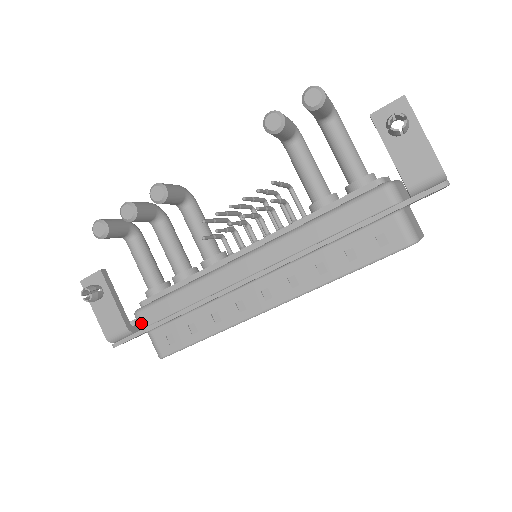
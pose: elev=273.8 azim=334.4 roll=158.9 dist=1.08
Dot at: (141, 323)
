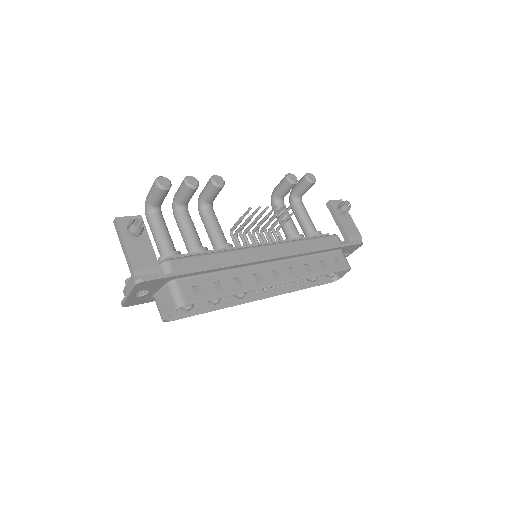
Dot at: (172, 269)
